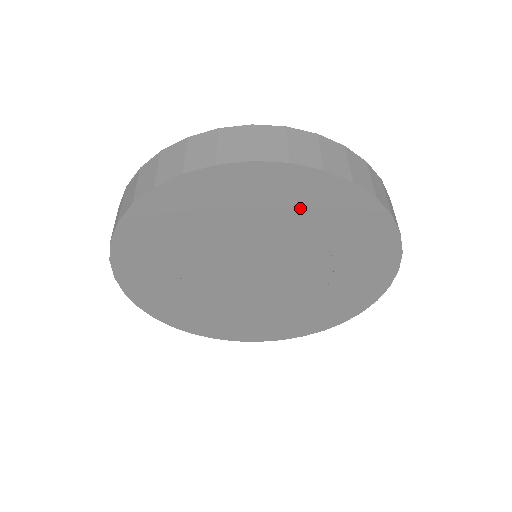
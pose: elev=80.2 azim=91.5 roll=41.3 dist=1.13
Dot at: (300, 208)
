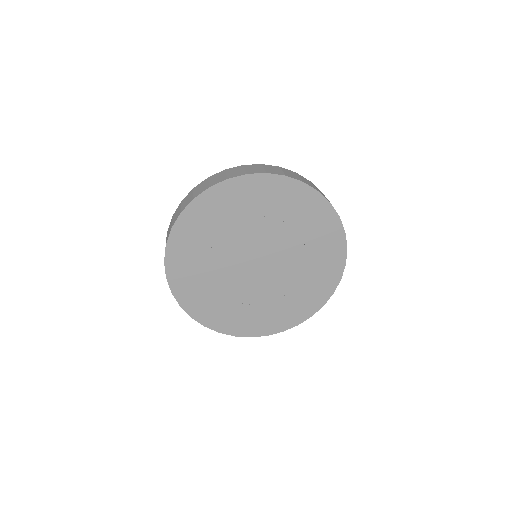
Dot at: (251, 203)
